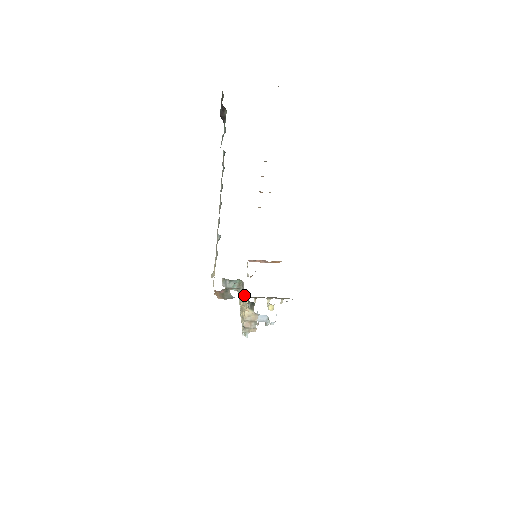
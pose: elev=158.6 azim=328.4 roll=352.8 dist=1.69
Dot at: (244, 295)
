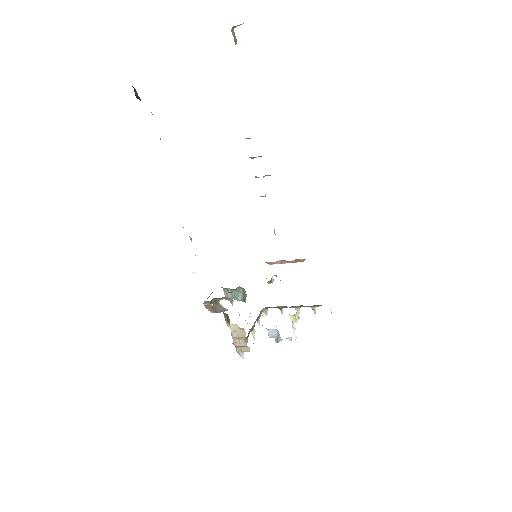
Dot at: occluded
